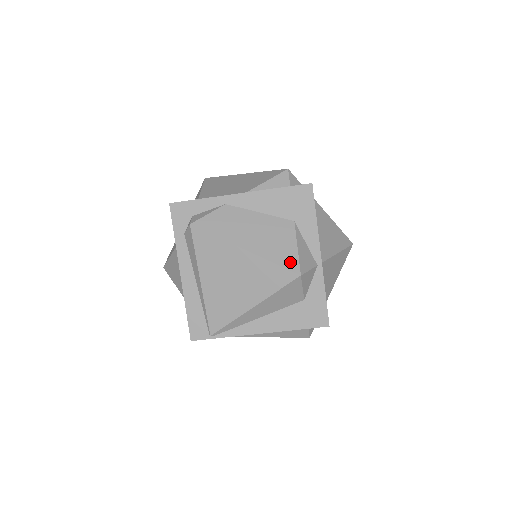
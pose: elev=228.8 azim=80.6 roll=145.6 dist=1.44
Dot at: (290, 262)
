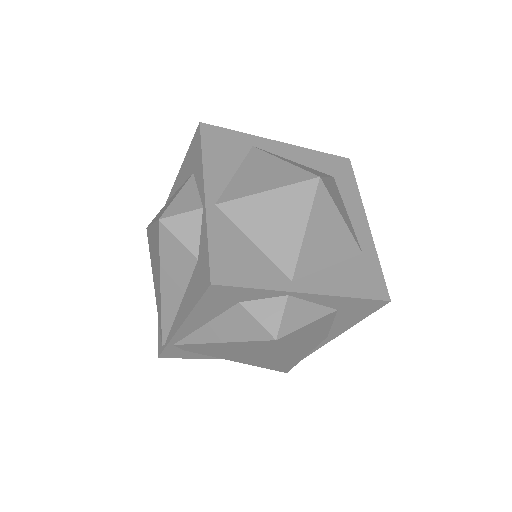
Dot at: occluded
